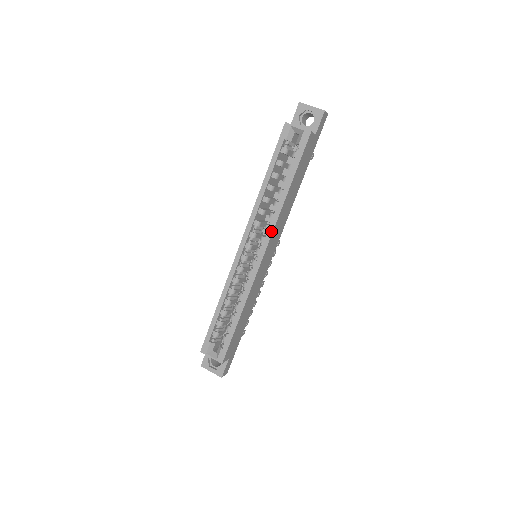
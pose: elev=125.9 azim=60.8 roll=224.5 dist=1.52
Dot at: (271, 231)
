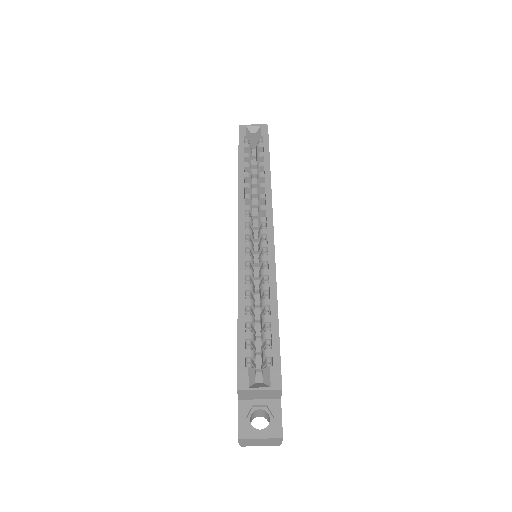
Dot at: (270, 206)
